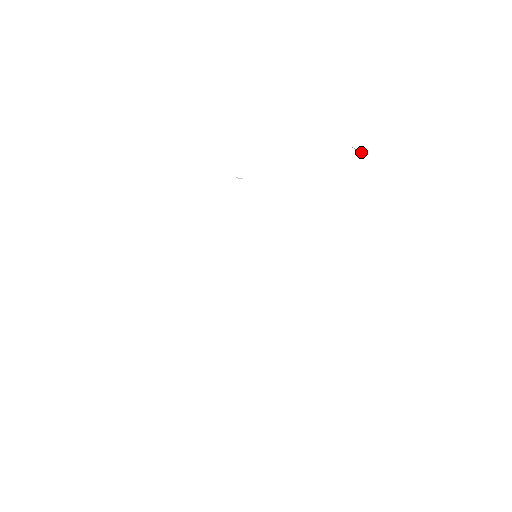
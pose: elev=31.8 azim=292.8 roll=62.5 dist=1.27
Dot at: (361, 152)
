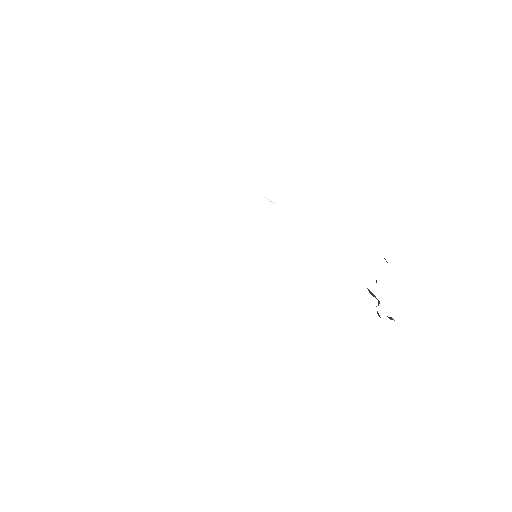
Dot at: occluded
